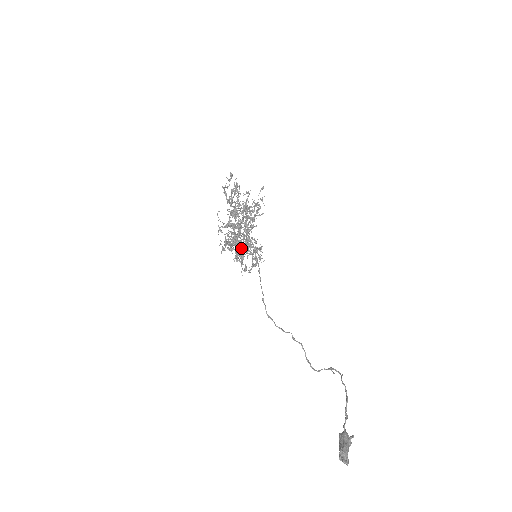
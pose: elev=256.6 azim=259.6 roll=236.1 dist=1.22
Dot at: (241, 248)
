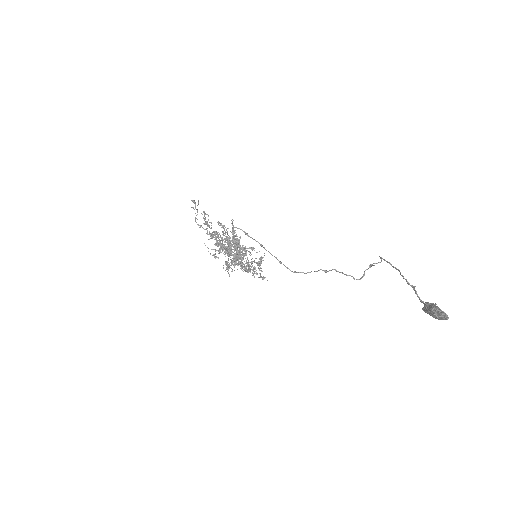
Dot at: occluded
